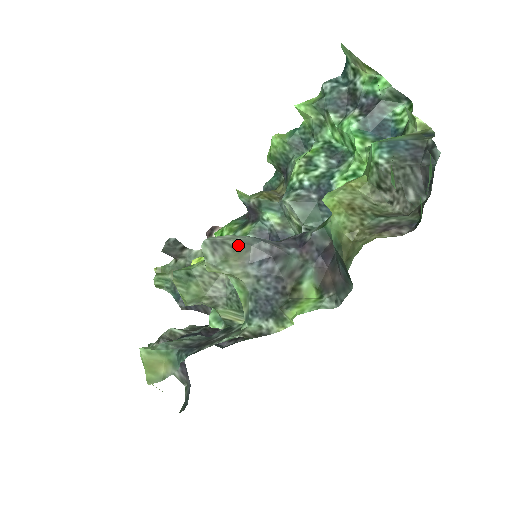
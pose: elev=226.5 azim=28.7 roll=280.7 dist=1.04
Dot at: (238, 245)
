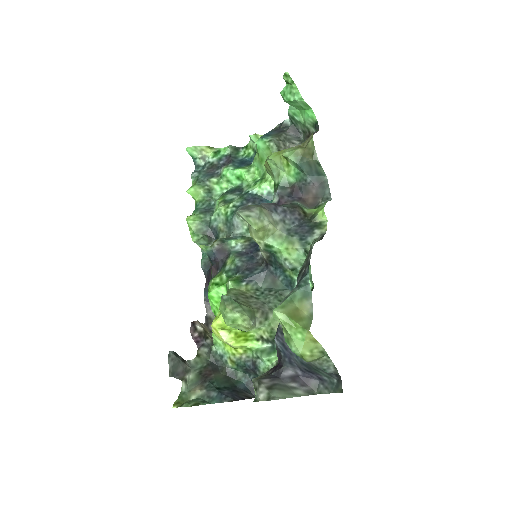
Dot at: (256, 205)
